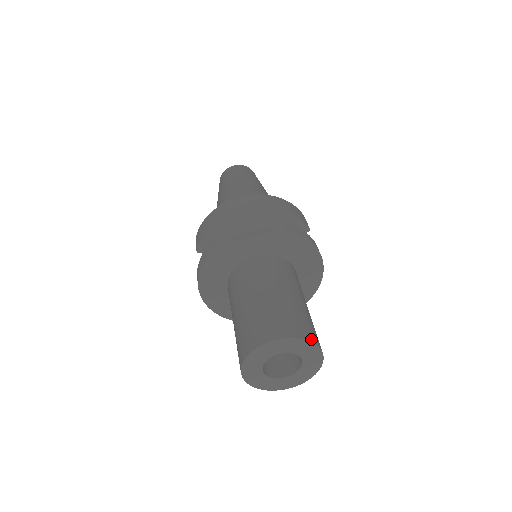
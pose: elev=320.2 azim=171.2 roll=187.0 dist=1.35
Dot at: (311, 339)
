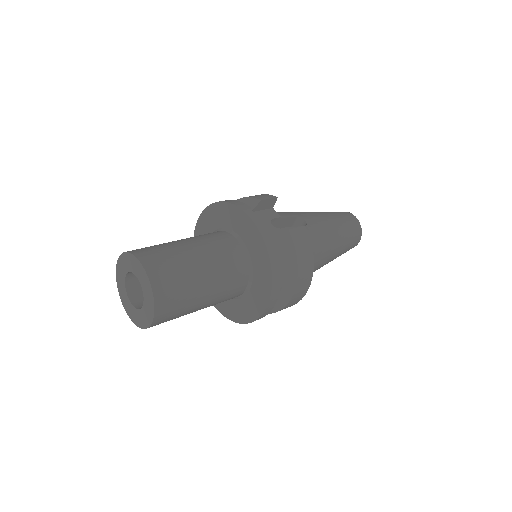
Dot at: (130, 251)
